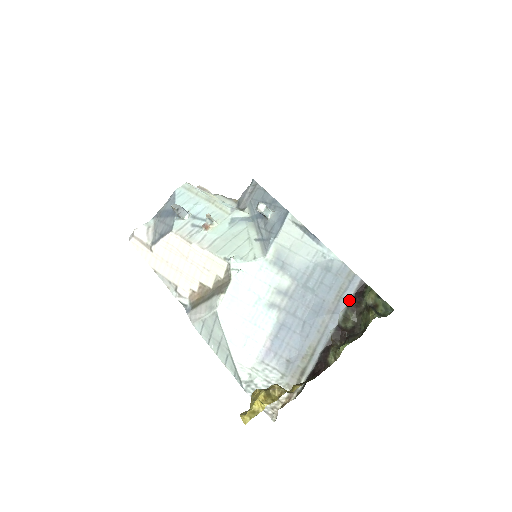
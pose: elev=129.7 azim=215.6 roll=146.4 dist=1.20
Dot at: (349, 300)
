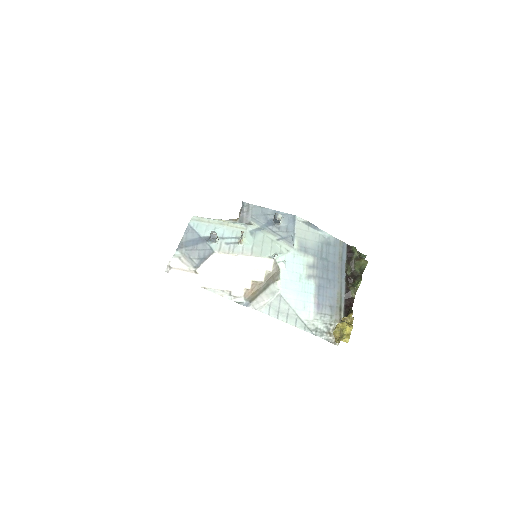
Dot at: (346, 258)
